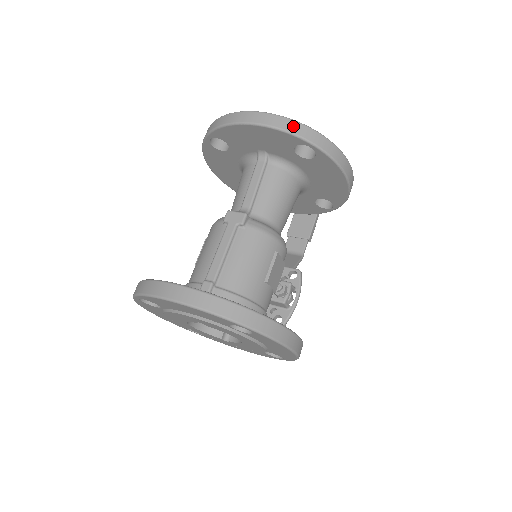
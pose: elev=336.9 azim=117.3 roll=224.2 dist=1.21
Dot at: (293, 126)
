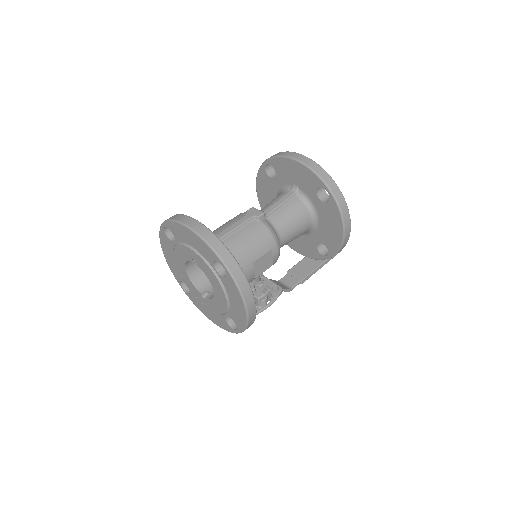
Dot at: (322, 173)
